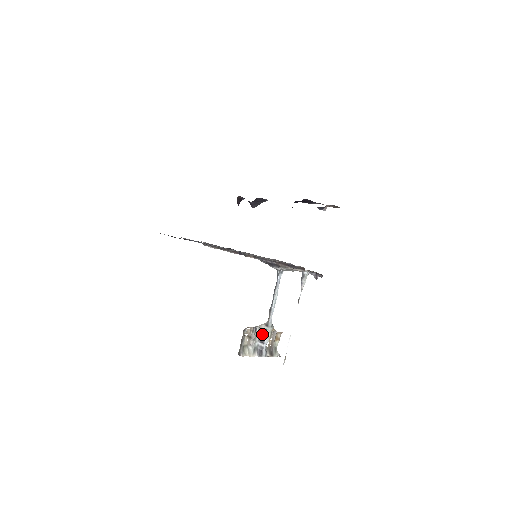
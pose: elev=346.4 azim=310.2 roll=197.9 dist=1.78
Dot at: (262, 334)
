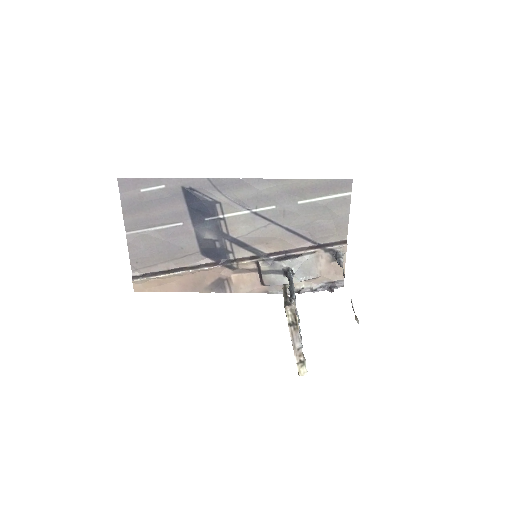
Dot at: occluded
